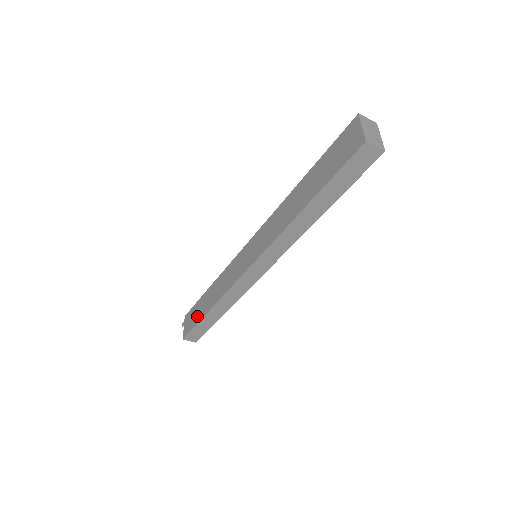
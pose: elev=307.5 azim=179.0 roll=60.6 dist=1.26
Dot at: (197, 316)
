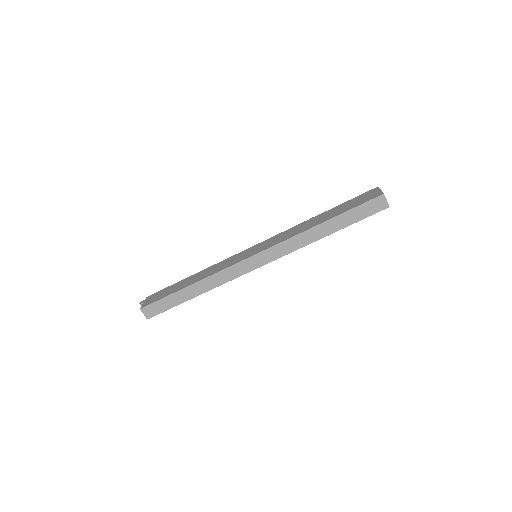
Dot at: (169, 292)
